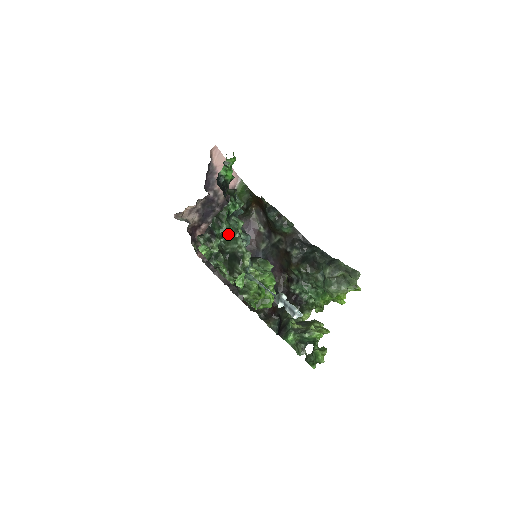
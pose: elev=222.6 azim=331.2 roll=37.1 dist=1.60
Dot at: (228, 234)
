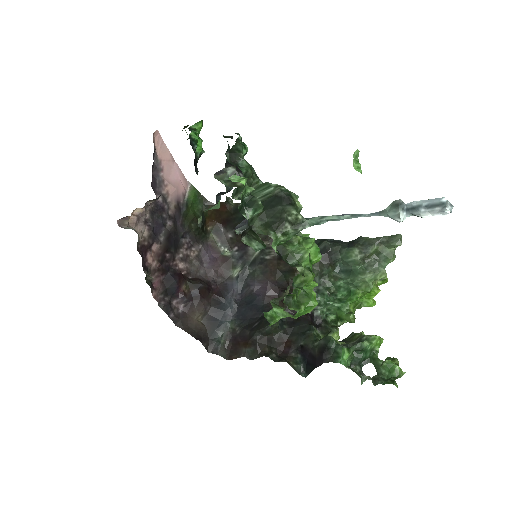
Dot at: (248, 182)
